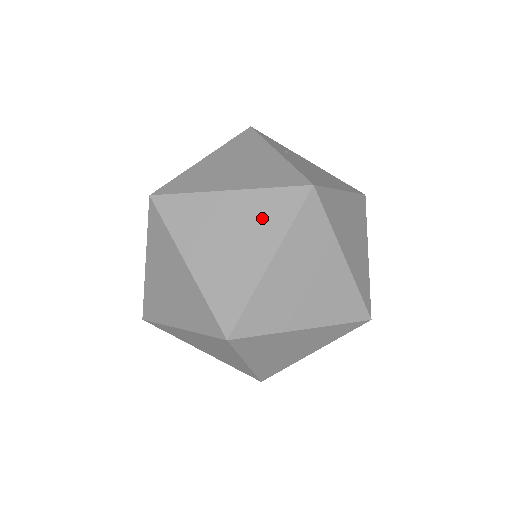
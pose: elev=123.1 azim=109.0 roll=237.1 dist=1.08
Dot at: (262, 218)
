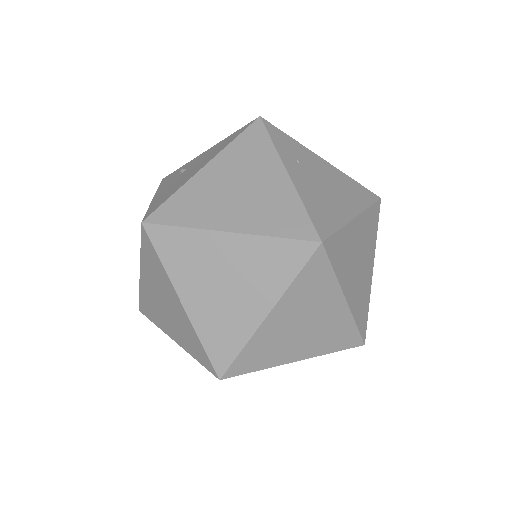
Dot at: (262, 269)
